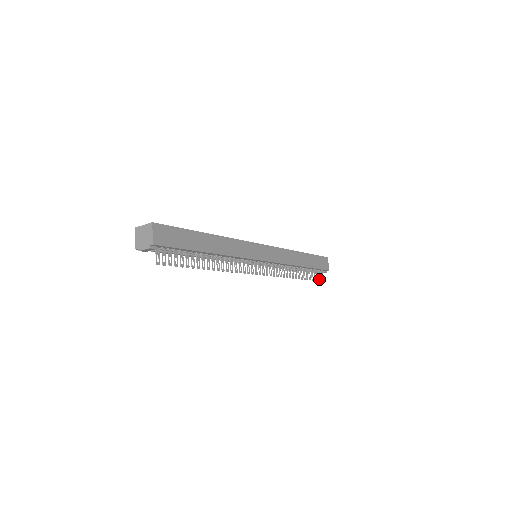
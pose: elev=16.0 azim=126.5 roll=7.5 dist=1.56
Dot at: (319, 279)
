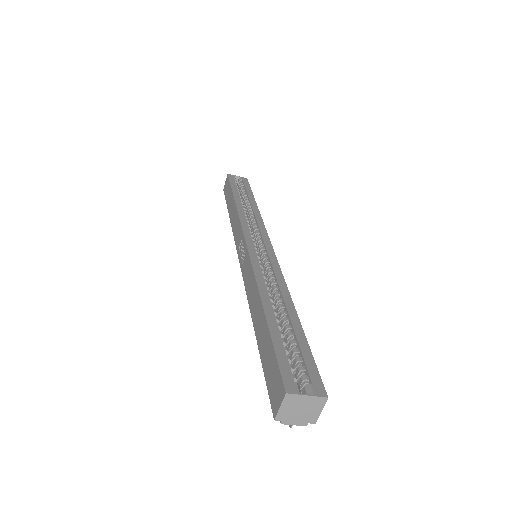
Dot at: occluded
